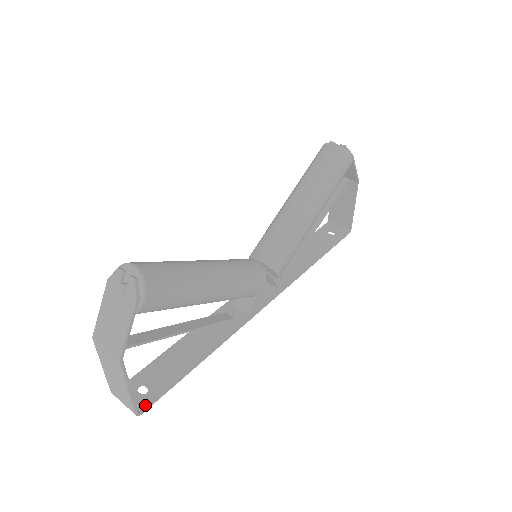
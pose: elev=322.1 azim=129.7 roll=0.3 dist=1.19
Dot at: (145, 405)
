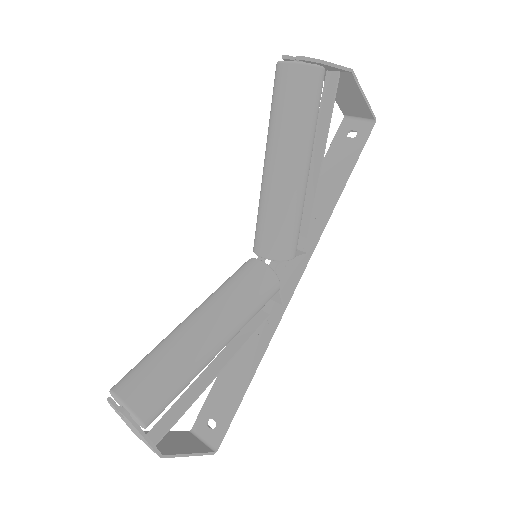
Dot at: (217, 441)
